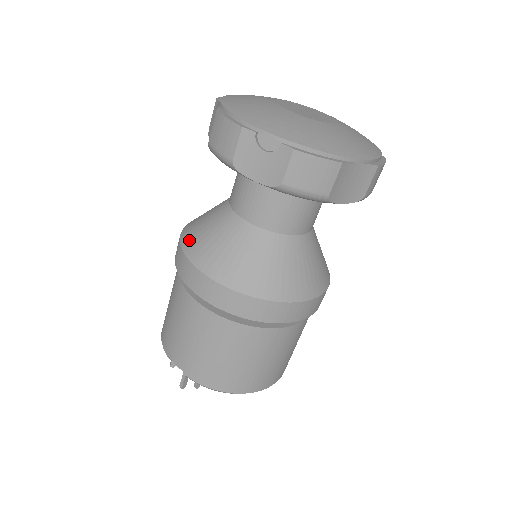
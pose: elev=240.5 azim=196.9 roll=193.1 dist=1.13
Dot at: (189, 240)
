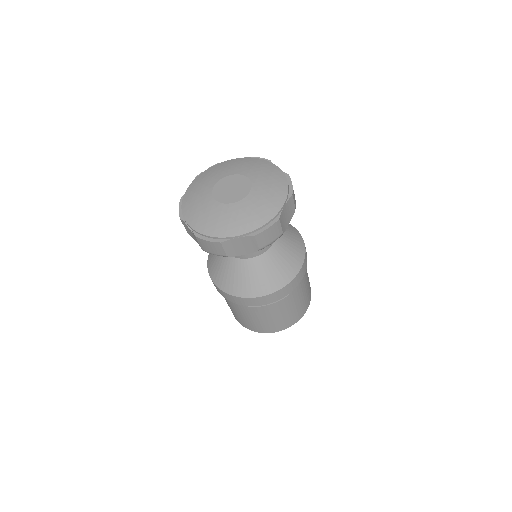
Dot at: occluded
